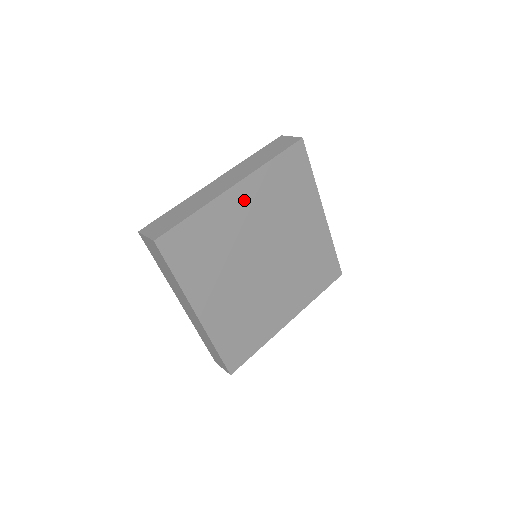
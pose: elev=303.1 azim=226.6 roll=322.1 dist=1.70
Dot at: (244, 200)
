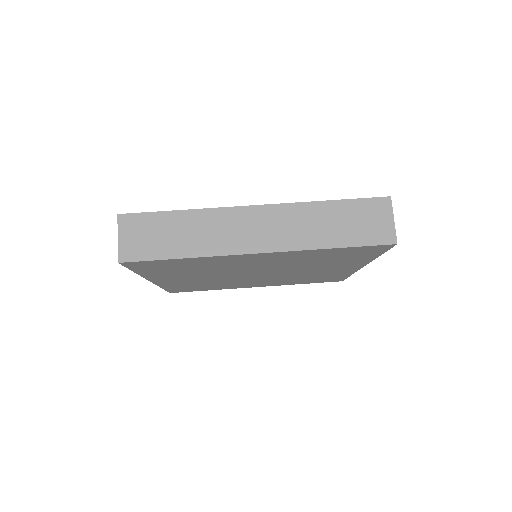
Dot at: (263, 258)
